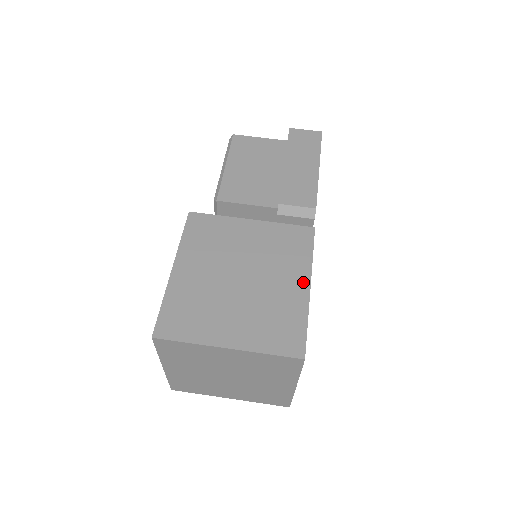
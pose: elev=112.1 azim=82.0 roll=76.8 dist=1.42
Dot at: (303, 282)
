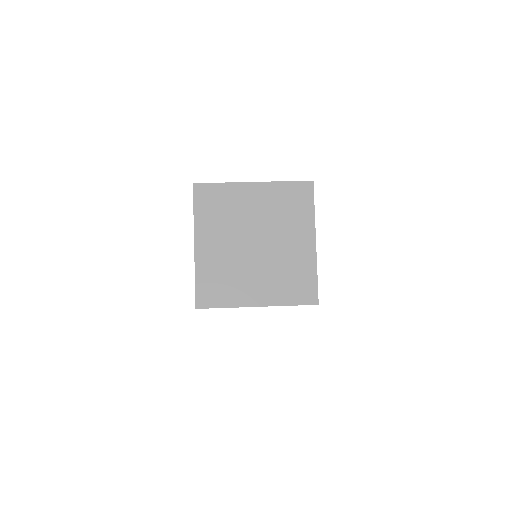
Dot at: occluded
